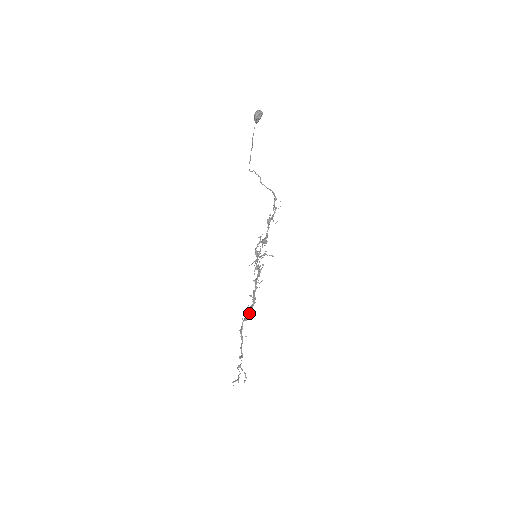
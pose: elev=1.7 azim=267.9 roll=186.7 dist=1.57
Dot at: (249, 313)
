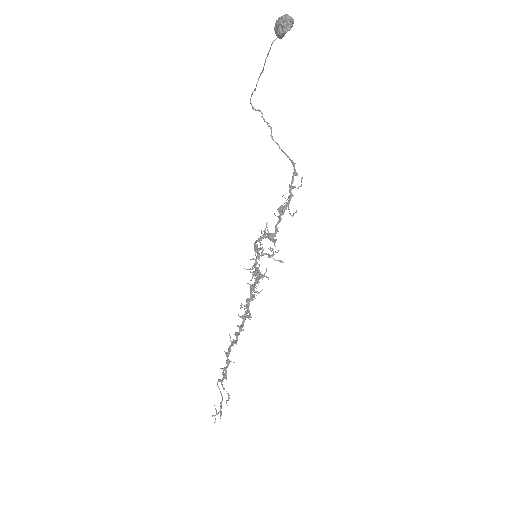
Dot at: (239, 329)
